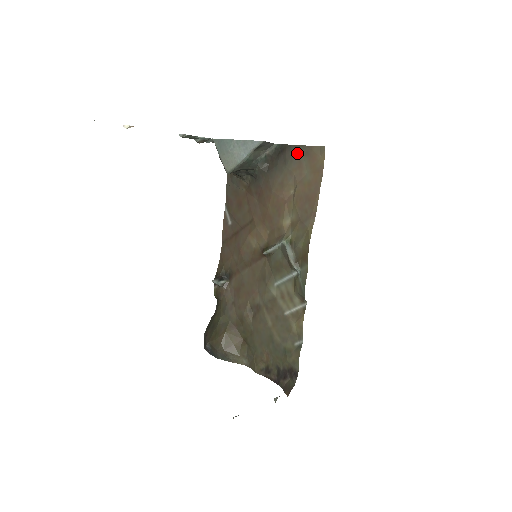
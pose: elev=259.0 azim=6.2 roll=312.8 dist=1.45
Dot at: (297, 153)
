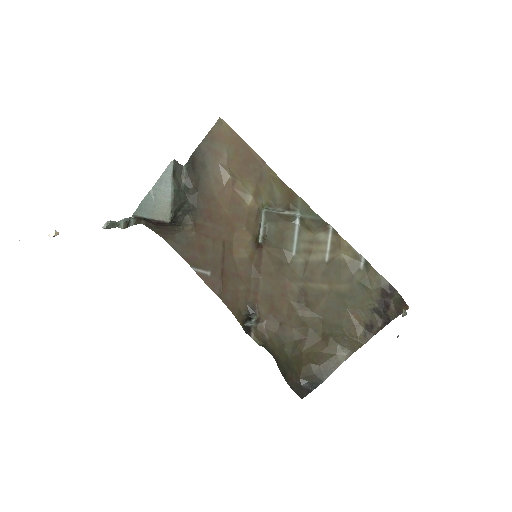
Dot at: (205, 148)
